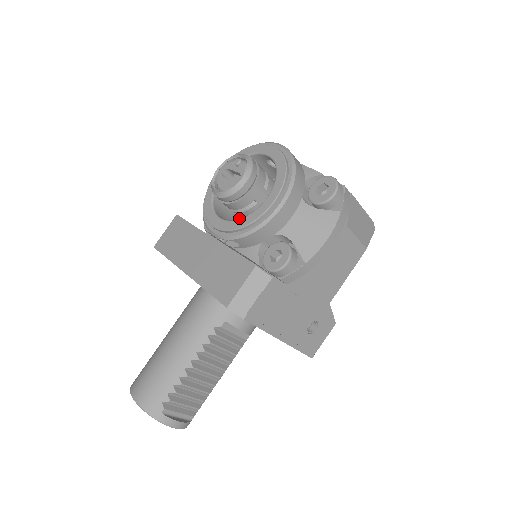
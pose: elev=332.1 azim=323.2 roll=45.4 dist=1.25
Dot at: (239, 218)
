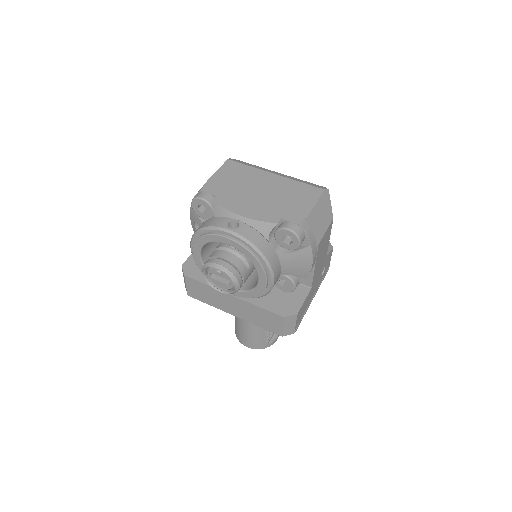
Dot at: occluded
